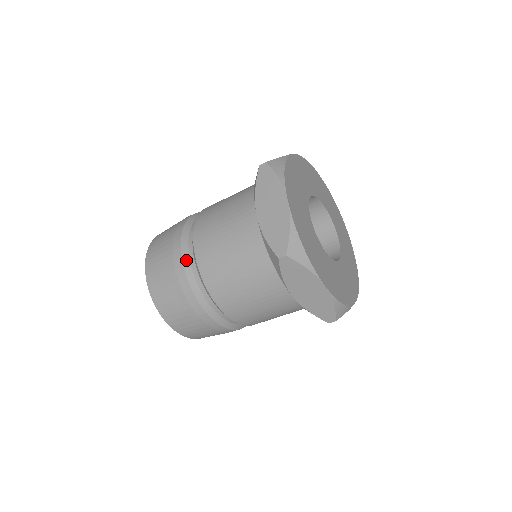
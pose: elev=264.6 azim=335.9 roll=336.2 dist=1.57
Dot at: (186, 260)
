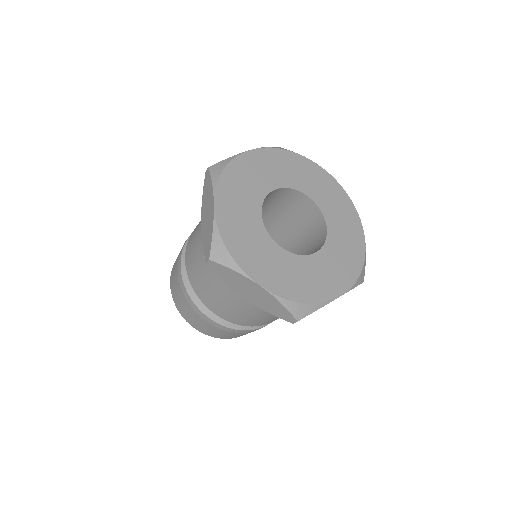
Dot at: occluded
